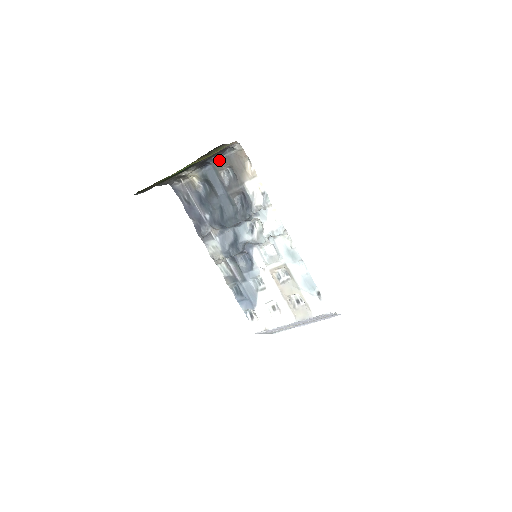
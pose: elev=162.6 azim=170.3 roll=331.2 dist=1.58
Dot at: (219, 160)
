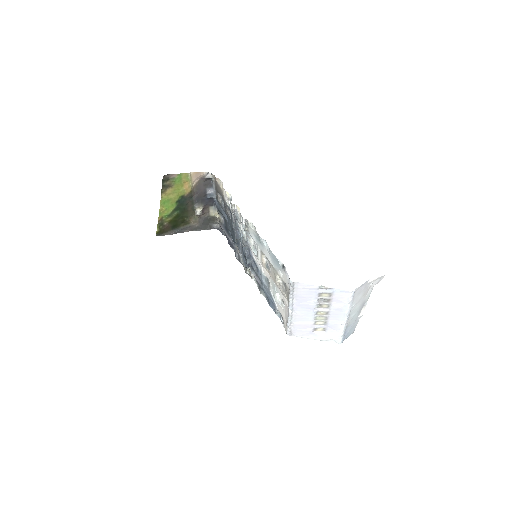
Dot at: (216, 193)
